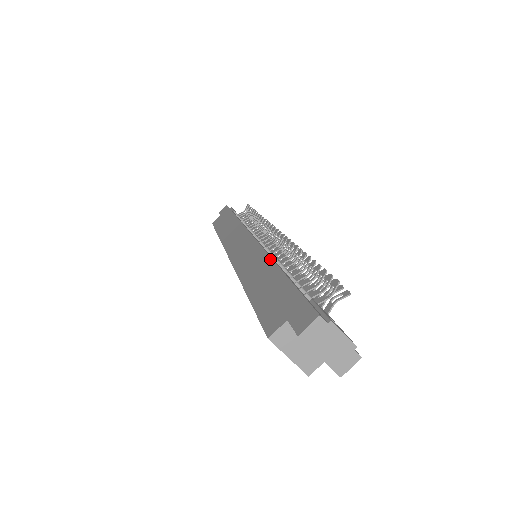
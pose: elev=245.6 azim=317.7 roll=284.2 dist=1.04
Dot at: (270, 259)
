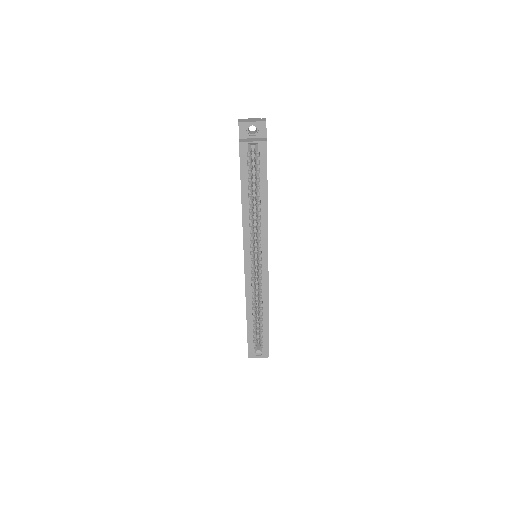
Dot at: occluded
